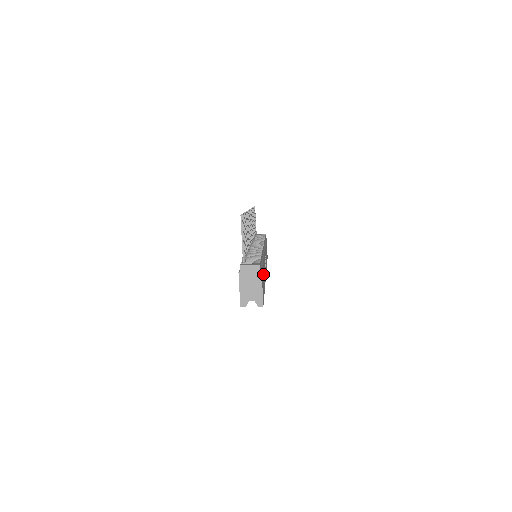
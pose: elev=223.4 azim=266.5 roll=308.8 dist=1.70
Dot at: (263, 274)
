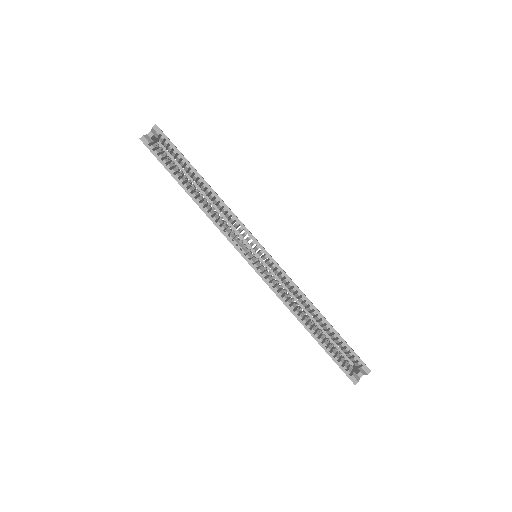
Dot at: occluded
